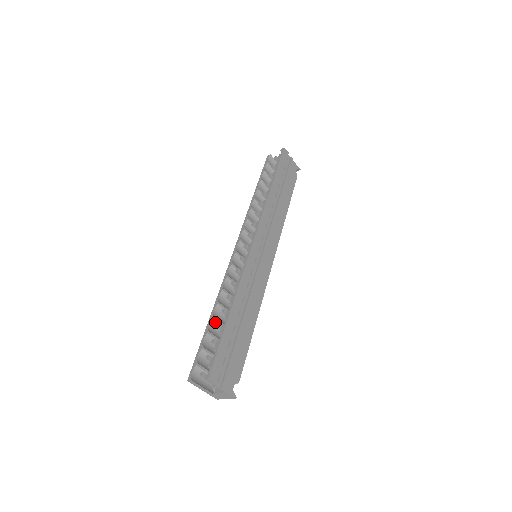
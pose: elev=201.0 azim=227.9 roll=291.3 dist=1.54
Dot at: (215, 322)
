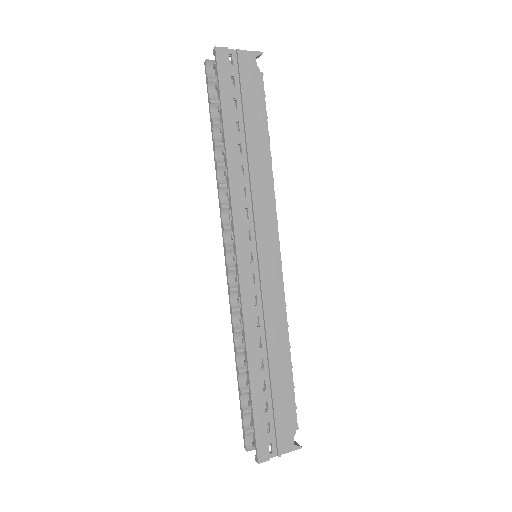
Dot at: (244, 373)
